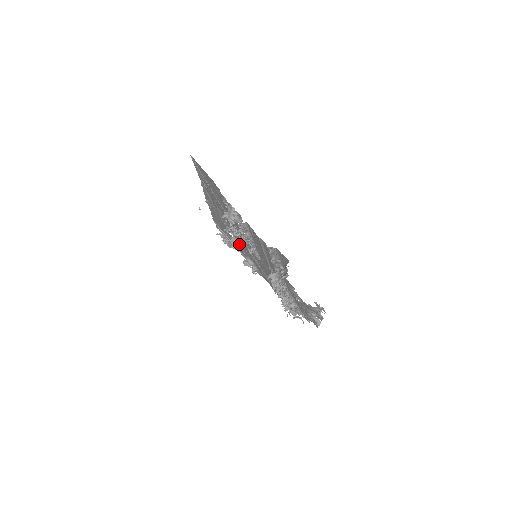
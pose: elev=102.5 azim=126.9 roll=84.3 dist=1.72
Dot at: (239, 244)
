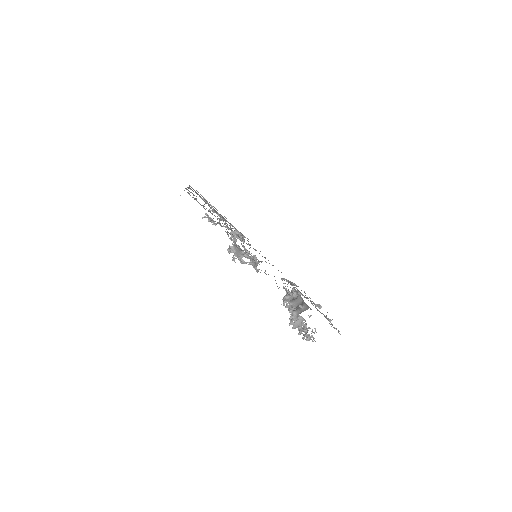
Dot at: occluded
